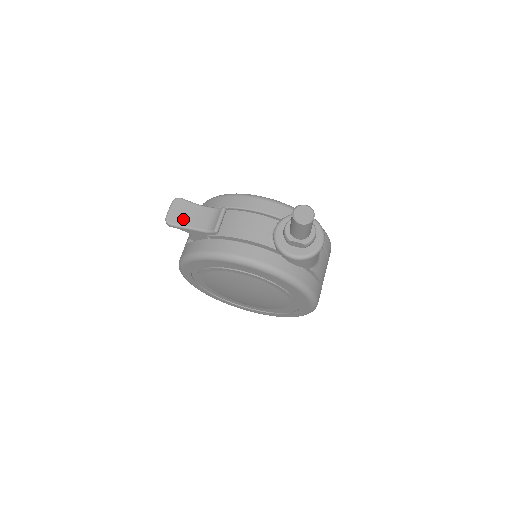
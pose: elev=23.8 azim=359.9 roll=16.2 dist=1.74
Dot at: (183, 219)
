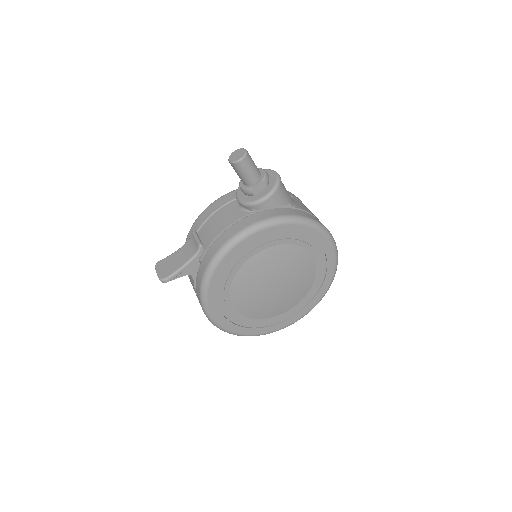
Dot at: (172, 268)
